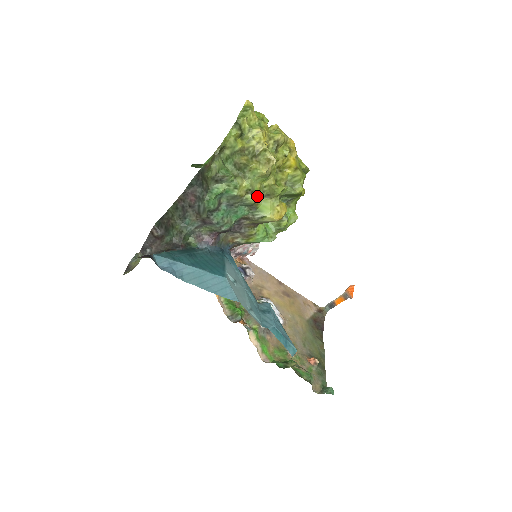
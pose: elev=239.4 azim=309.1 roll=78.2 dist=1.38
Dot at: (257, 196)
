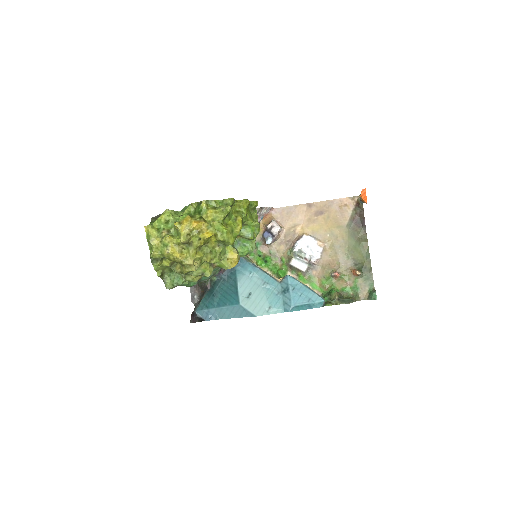
Dot at: (210, 264)
